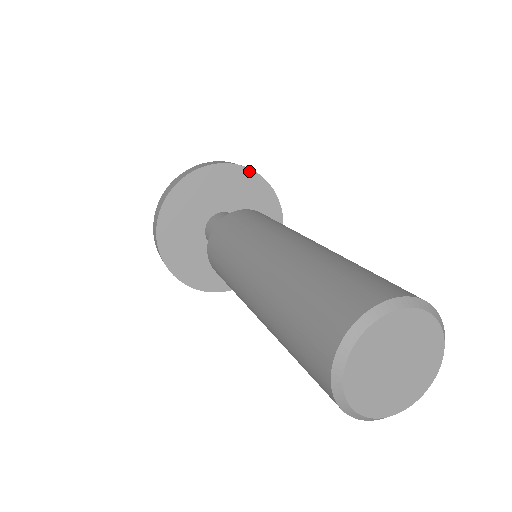
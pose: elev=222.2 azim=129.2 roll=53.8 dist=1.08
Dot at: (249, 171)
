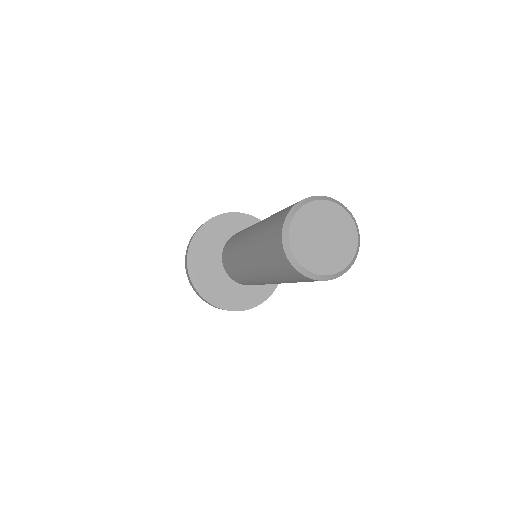
Dot at: occluded
